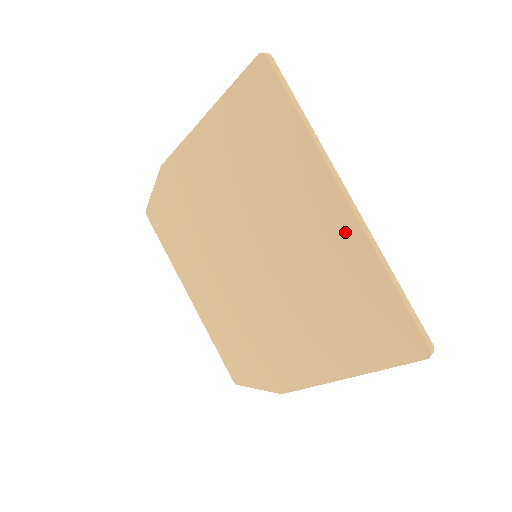
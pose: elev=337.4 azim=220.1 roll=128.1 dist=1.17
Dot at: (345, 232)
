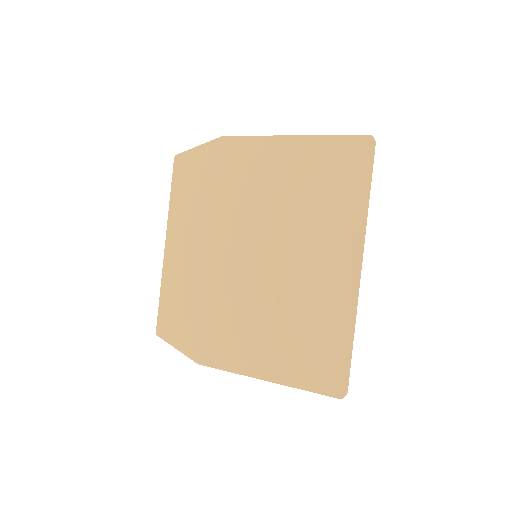
Dot at: (343, 287)
